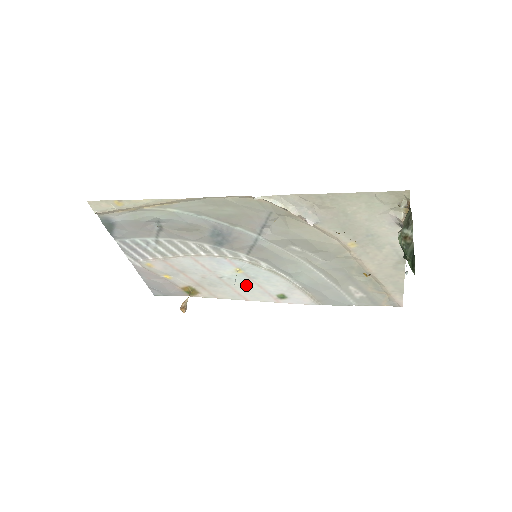
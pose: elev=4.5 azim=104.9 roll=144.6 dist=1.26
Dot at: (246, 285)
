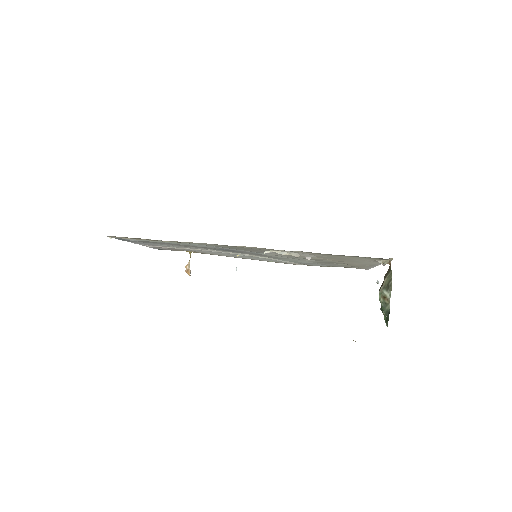
Dot at: occluded
